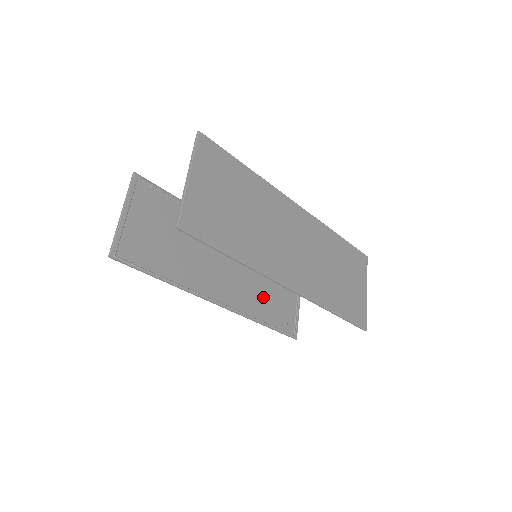
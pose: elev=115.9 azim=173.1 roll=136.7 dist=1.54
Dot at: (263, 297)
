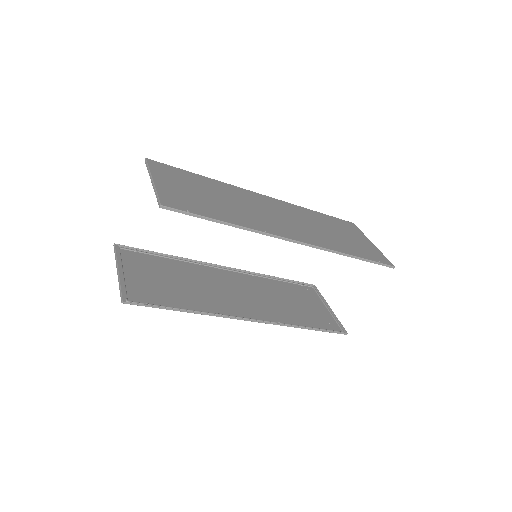
Dot at: (290, 309)
